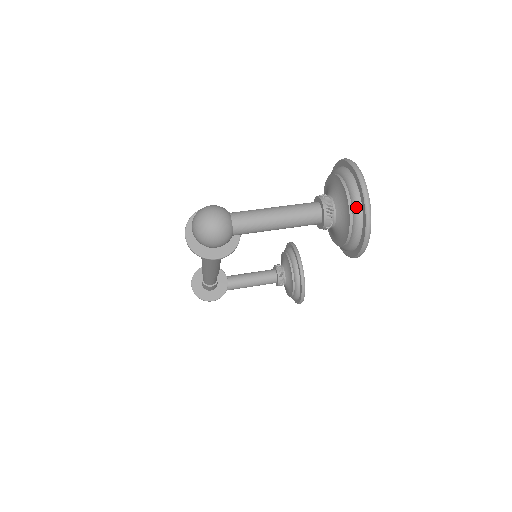
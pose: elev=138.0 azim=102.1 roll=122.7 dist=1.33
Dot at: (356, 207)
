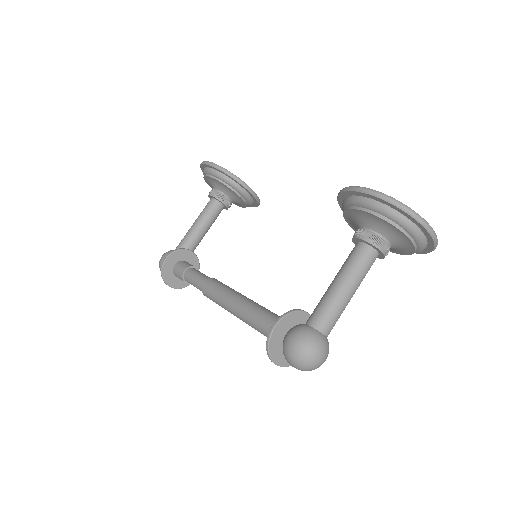
Dot at: (423, 245)
